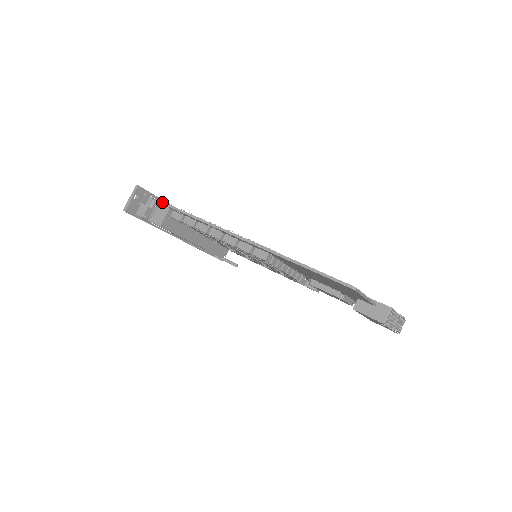
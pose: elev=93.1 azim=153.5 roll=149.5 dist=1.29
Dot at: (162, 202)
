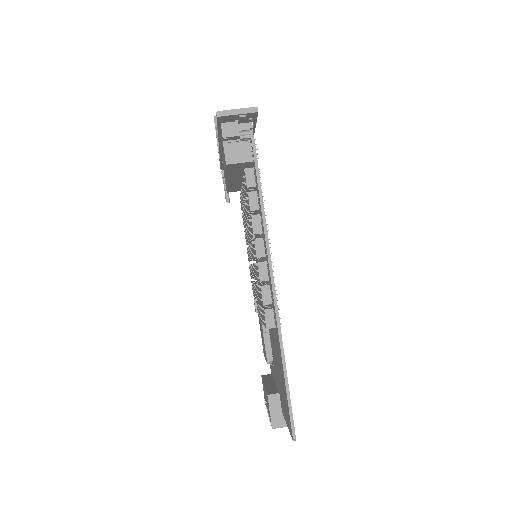
Dot at: (255, 147)
